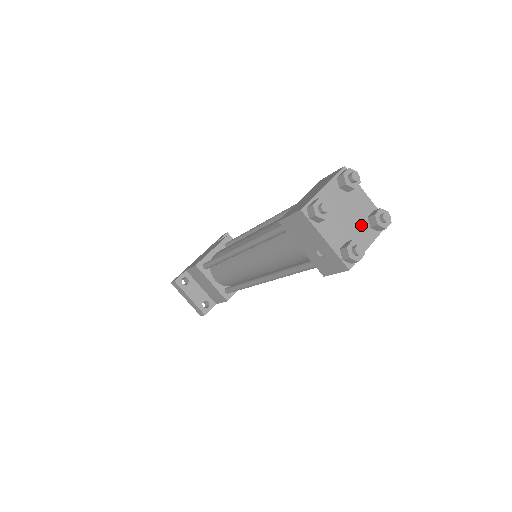
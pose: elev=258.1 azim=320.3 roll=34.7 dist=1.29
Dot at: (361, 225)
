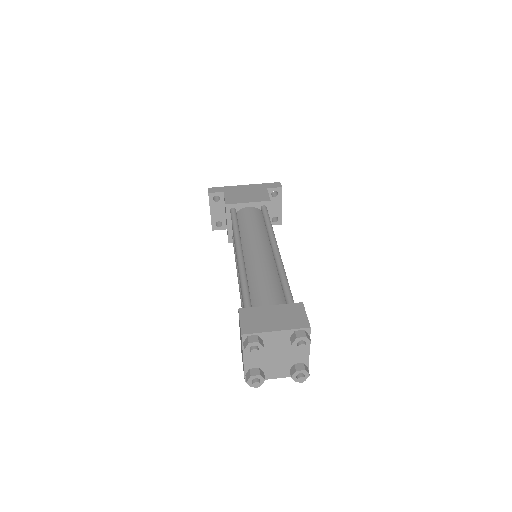
Dot at: (283, 365)
